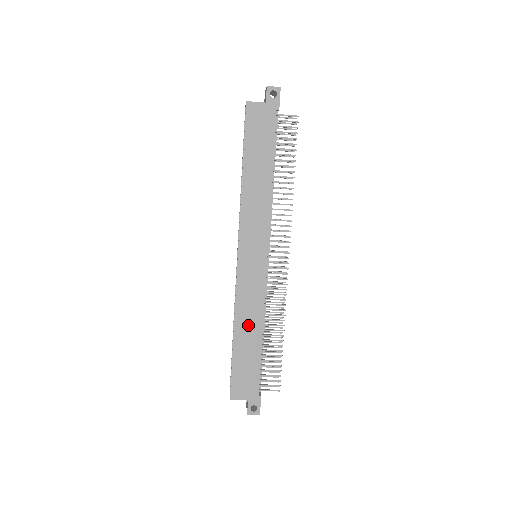
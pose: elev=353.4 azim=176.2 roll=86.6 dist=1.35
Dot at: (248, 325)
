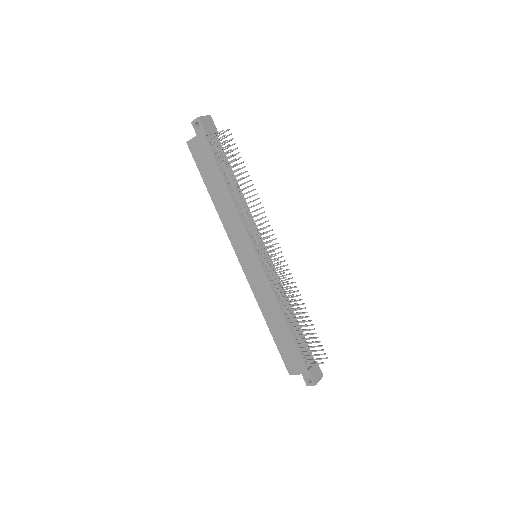
Dot at: (272, 314)
